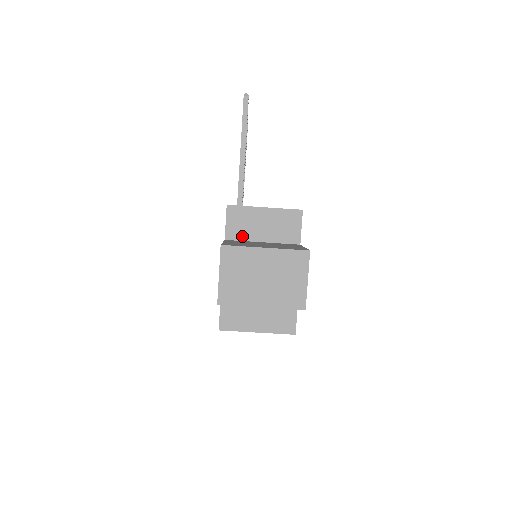
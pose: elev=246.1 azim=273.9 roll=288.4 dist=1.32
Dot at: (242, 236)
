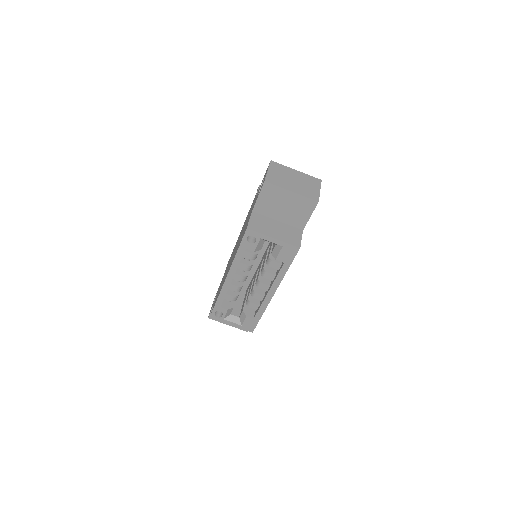
Dot at: occluded
